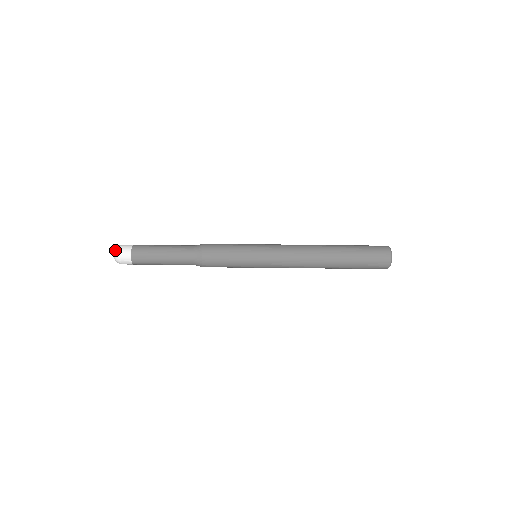
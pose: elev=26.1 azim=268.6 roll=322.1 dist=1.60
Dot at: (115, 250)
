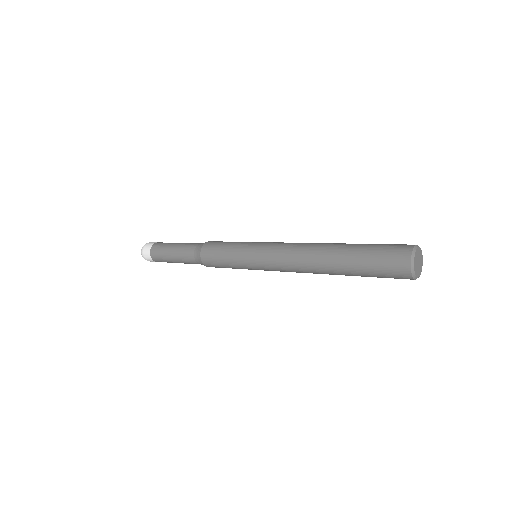
Dot at: occluded
